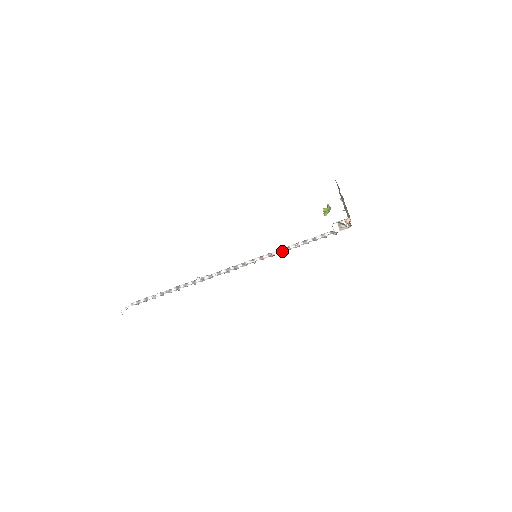
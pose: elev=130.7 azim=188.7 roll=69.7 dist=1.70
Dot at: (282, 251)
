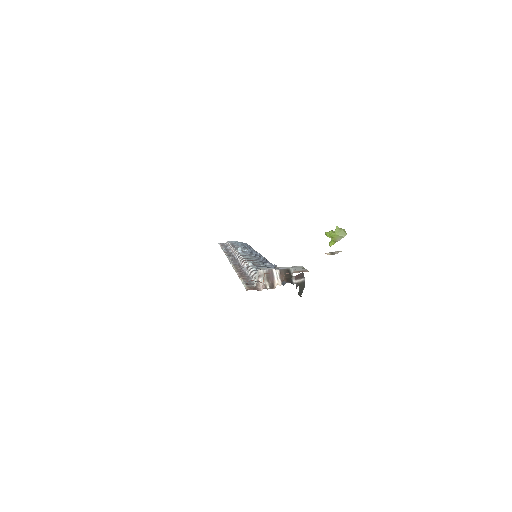
Dot at: (235, 269)
